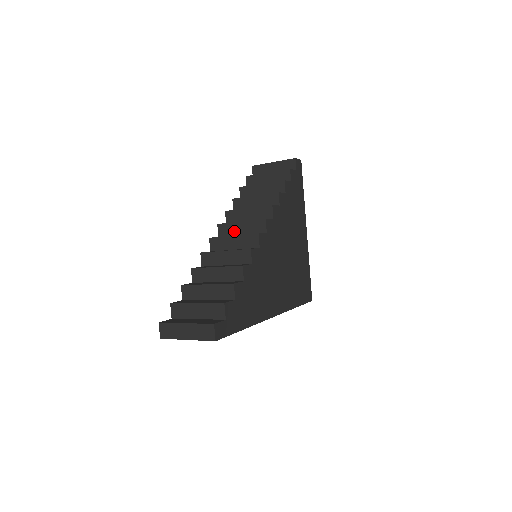
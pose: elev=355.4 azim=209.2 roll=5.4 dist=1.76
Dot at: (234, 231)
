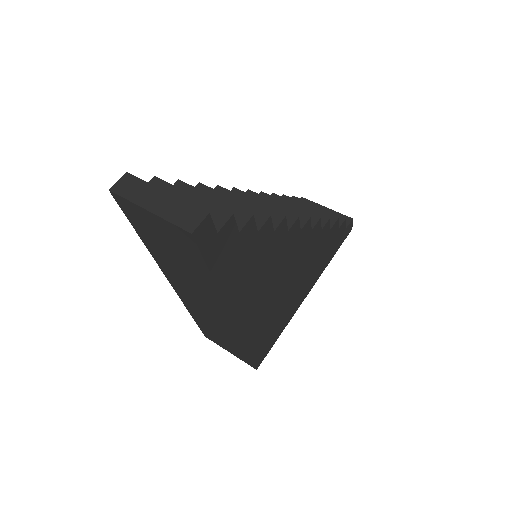
Dot at: occluded
